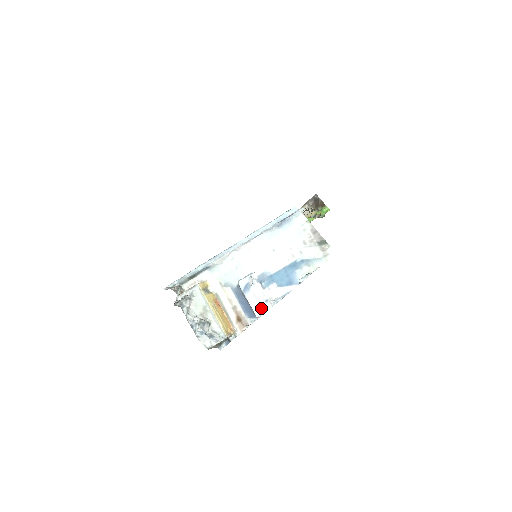
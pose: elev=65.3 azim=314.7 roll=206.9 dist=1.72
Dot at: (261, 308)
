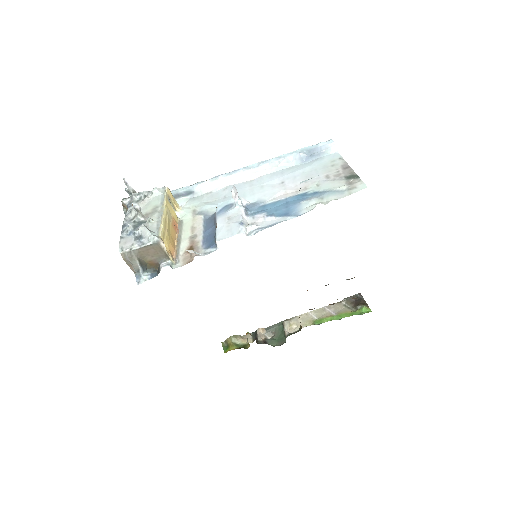
Dot at: (229, 231)
